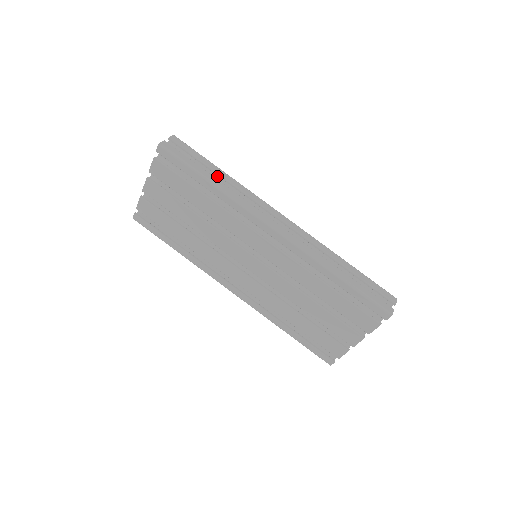
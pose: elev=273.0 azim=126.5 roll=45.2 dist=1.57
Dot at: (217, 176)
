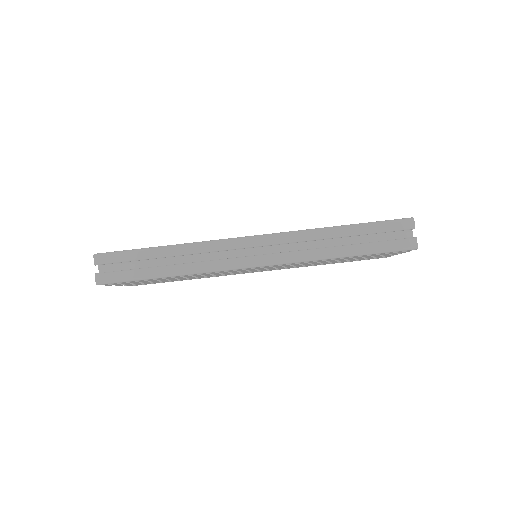
Dot at: (164, 254)
